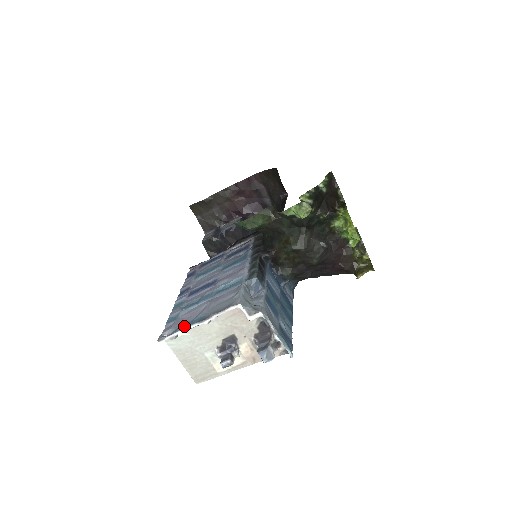
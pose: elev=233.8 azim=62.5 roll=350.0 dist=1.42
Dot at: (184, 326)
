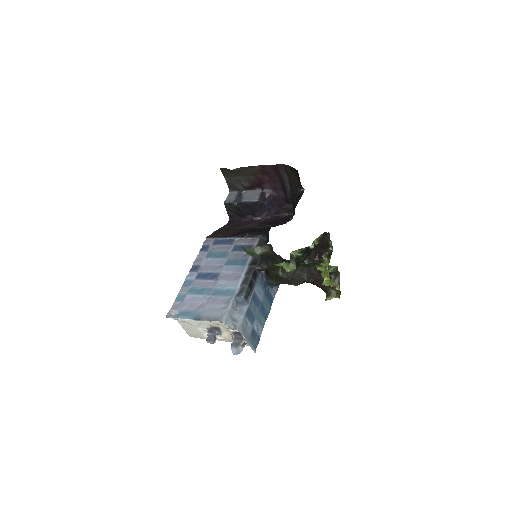
Dot at: (185, 316)
